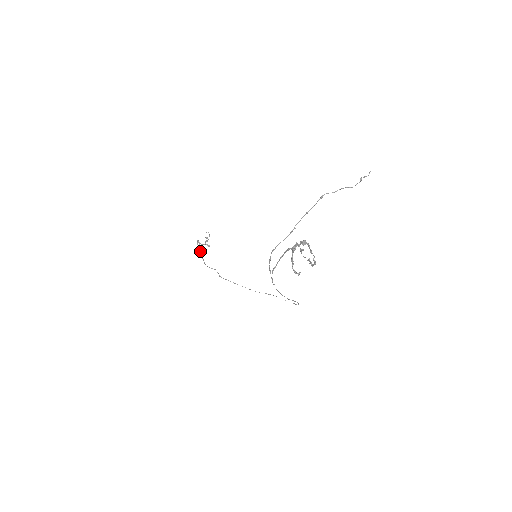
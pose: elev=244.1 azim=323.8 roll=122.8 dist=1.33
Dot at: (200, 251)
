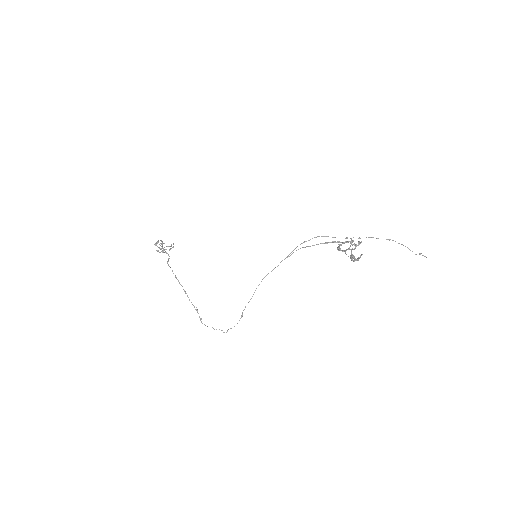
Dot at: occluded
